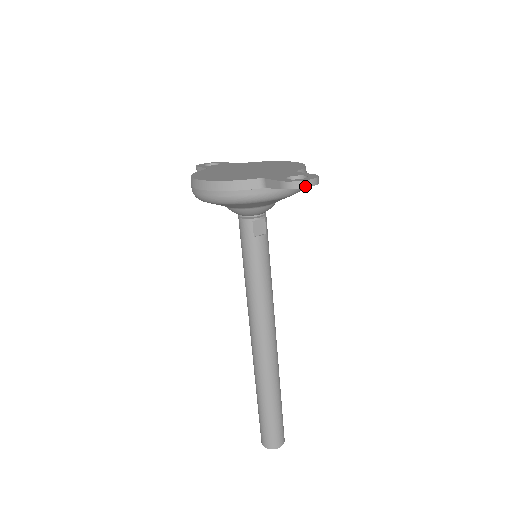
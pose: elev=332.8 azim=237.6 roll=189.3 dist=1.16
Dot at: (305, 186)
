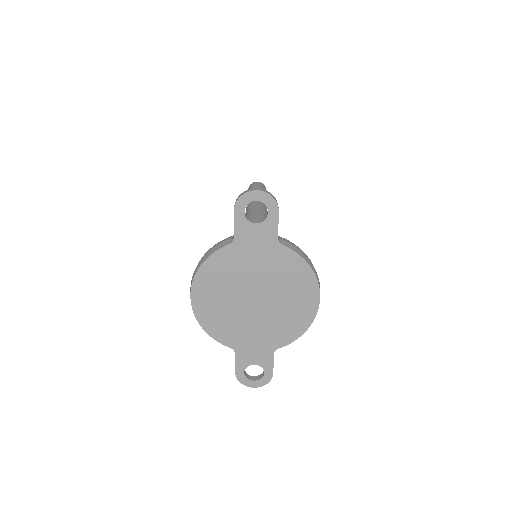
Dot at: (249, 384)
